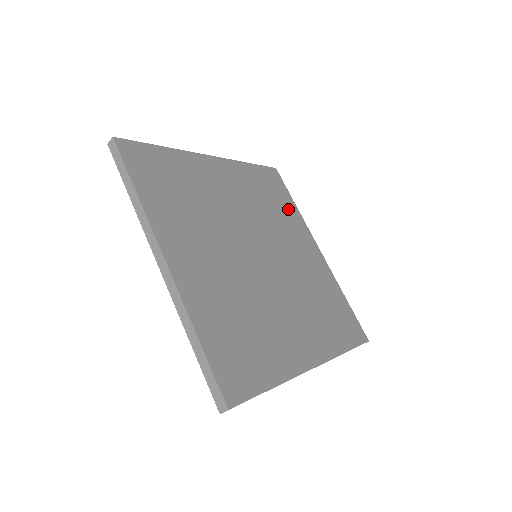
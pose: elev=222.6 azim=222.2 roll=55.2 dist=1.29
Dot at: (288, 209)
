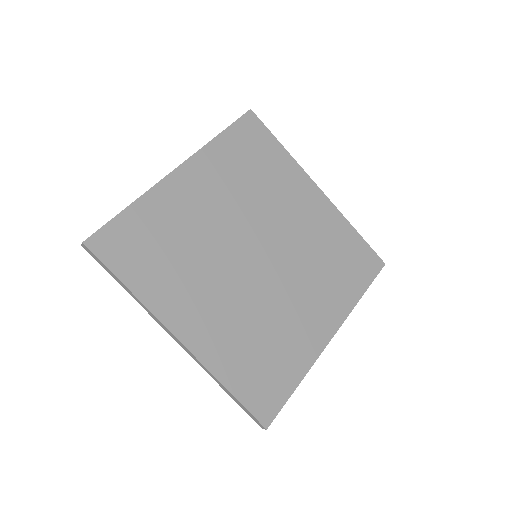
Dot at: (276, 162)
